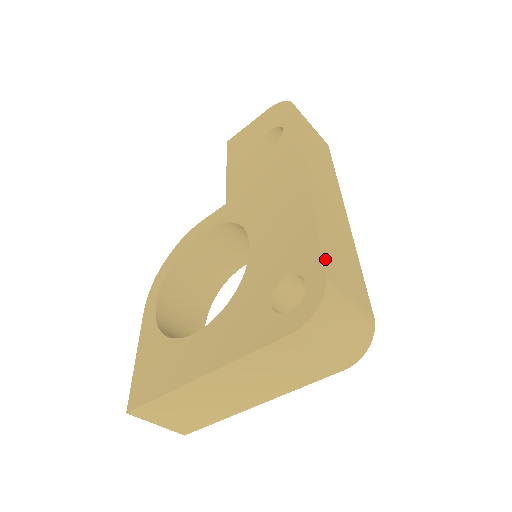
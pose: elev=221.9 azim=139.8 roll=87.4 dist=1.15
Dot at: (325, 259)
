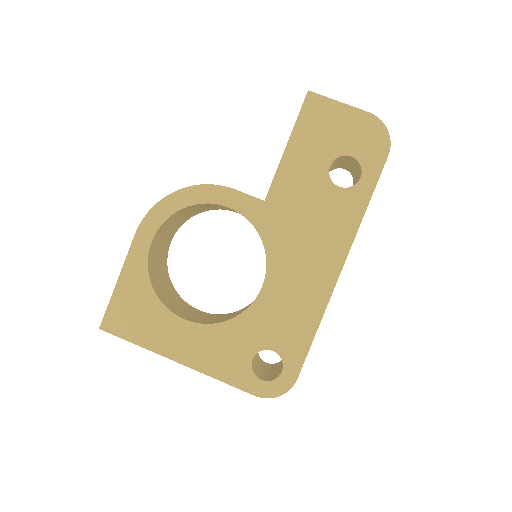
Dot at: occluded
